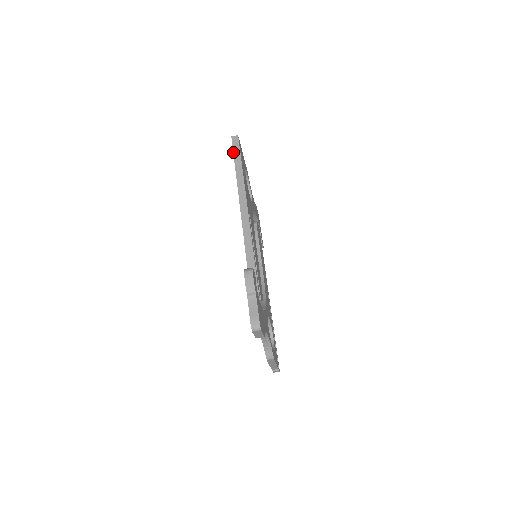
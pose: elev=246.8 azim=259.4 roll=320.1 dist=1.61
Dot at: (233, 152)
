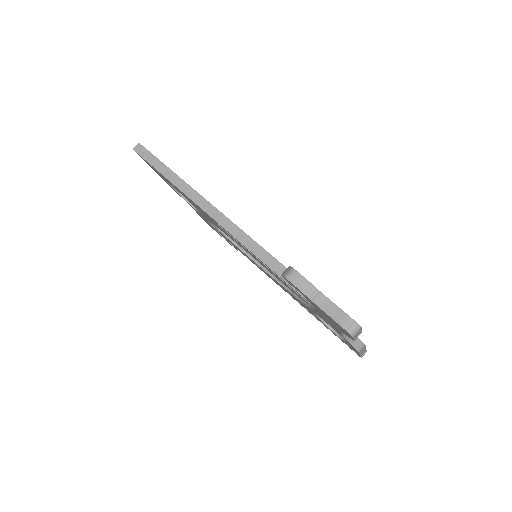
Dot at: occluded
